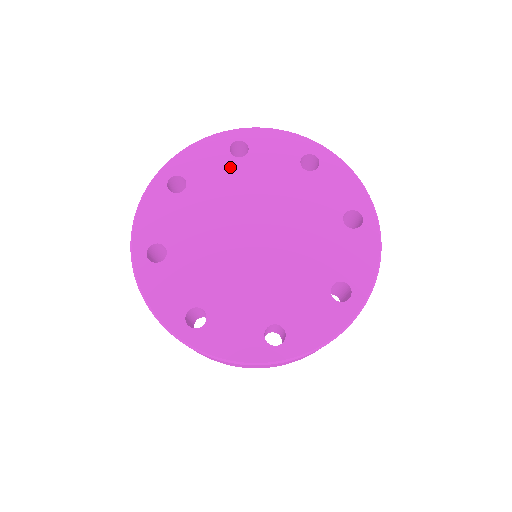
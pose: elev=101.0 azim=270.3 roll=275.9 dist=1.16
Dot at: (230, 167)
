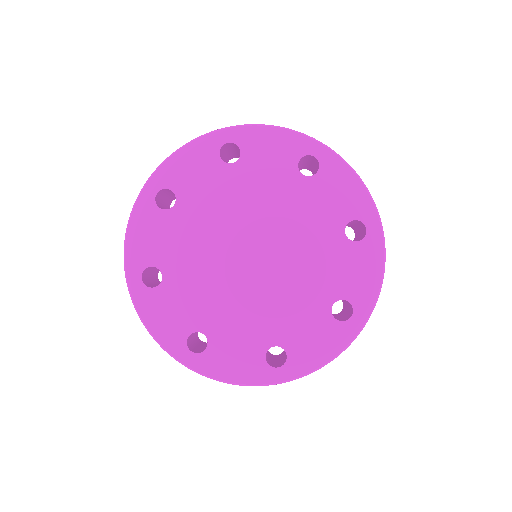
Dot at: (221, 176)
